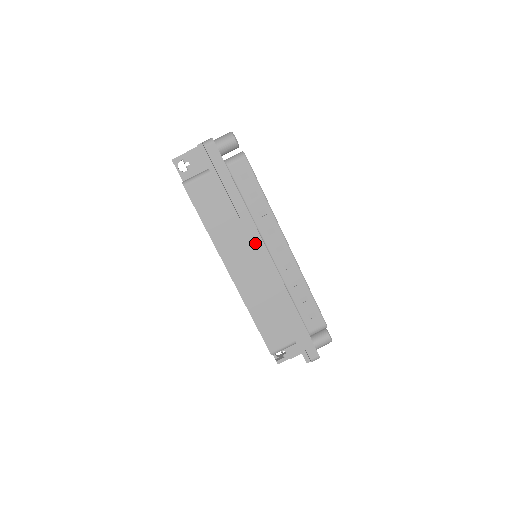
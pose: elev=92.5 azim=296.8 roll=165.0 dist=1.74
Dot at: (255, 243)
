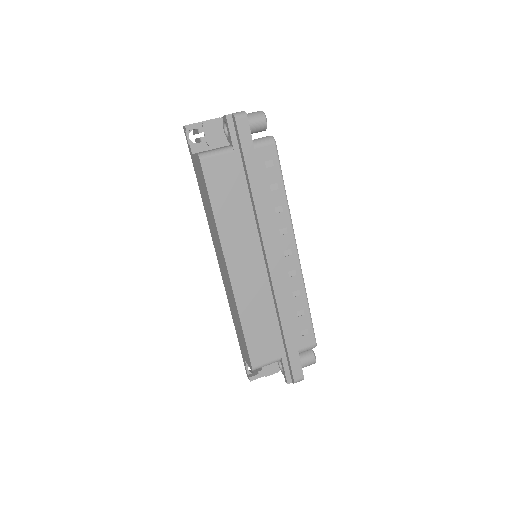
Dot at: (265, 241)
